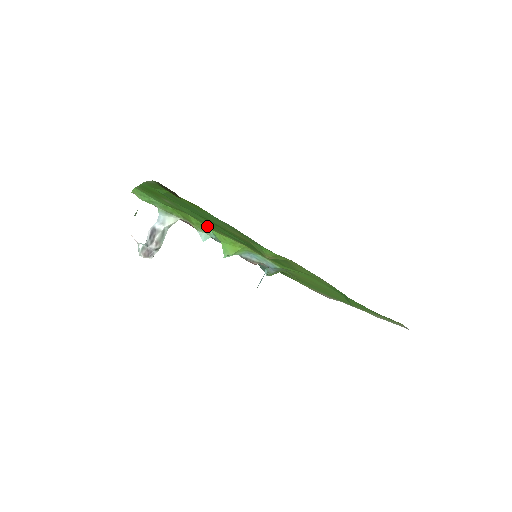
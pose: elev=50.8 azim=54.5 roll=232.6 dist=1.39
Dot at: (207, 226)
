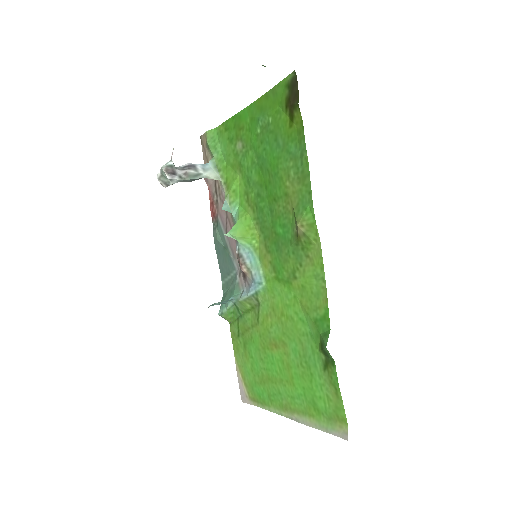
Dot at: (243, 196)
